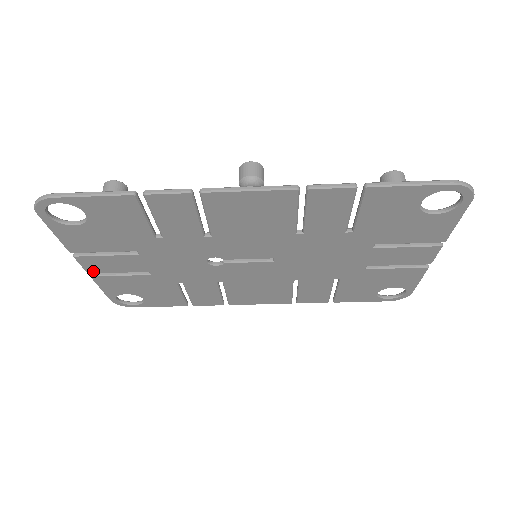
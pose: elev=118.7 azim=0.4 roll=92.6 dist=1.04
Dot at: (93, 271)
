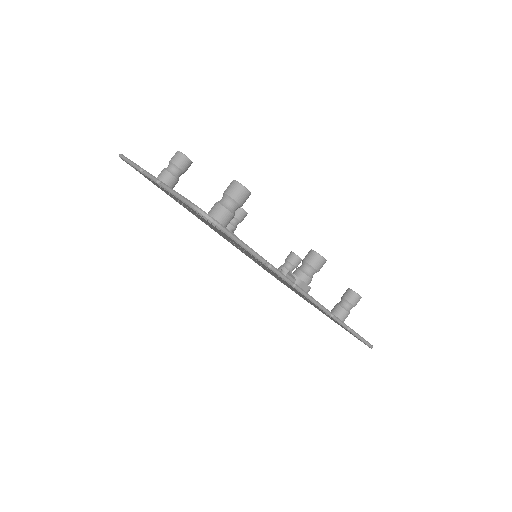
Dot at: (150, 179)
